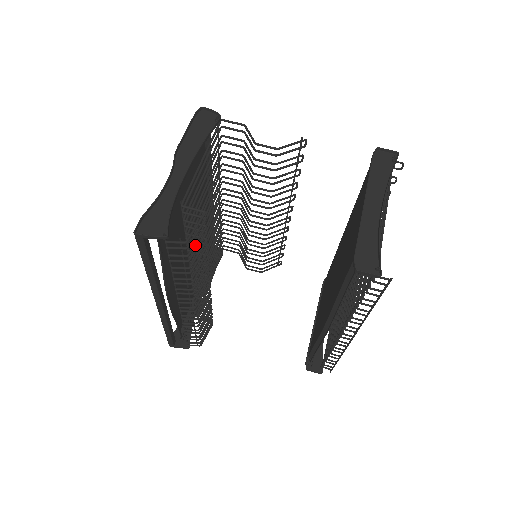
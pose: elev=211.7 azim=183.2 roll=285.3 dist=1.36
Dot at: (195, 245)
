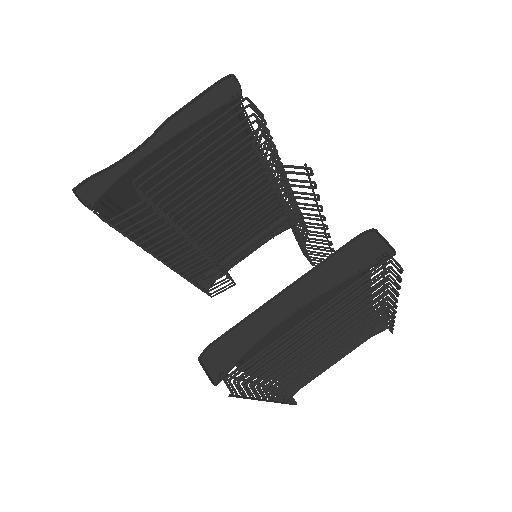
Dot at: (133, 226)
